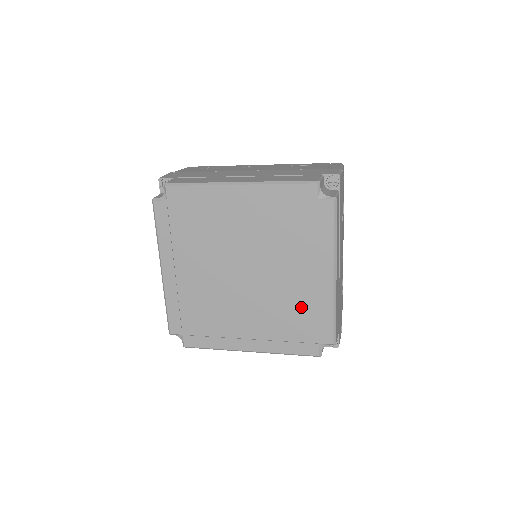
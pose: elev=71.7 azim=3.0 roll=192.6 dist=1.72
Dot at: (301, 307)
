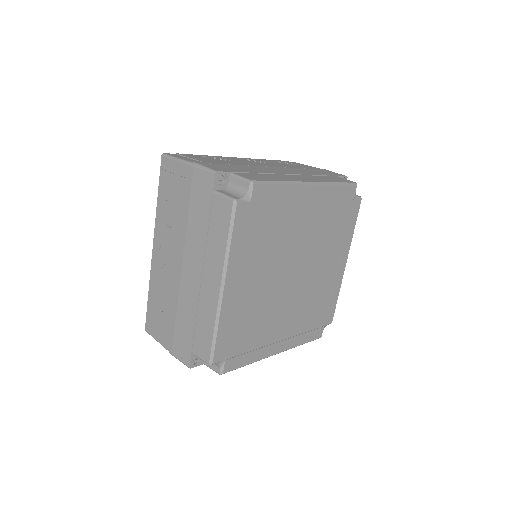
Dot at: (321, 297)
